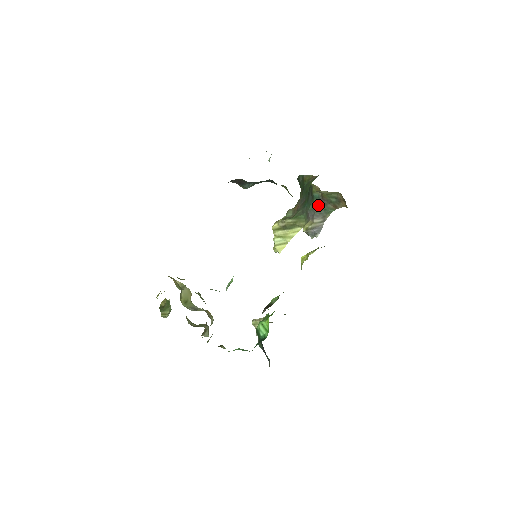
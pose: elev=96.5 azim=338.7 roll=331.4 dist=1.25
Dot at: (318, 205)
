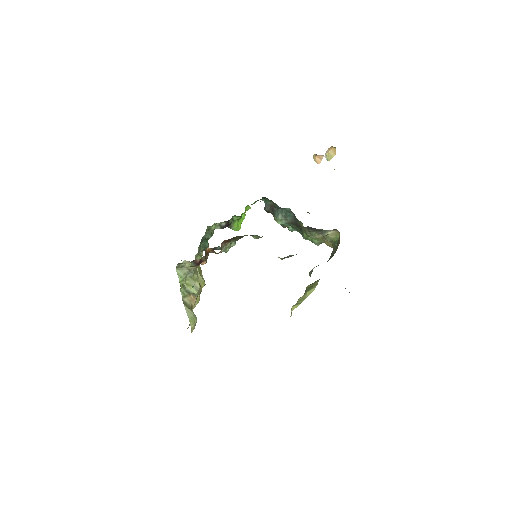
Dot at: (329, 259)
